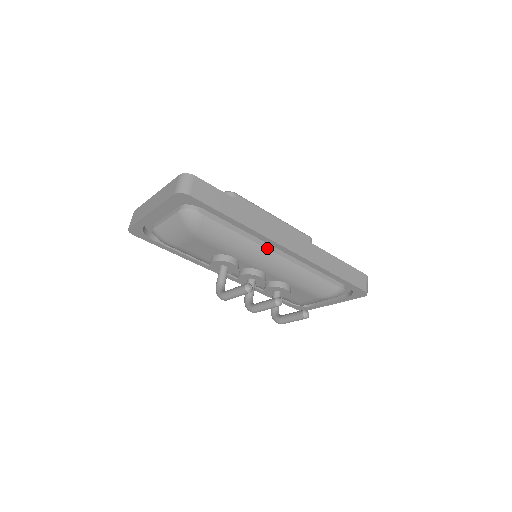
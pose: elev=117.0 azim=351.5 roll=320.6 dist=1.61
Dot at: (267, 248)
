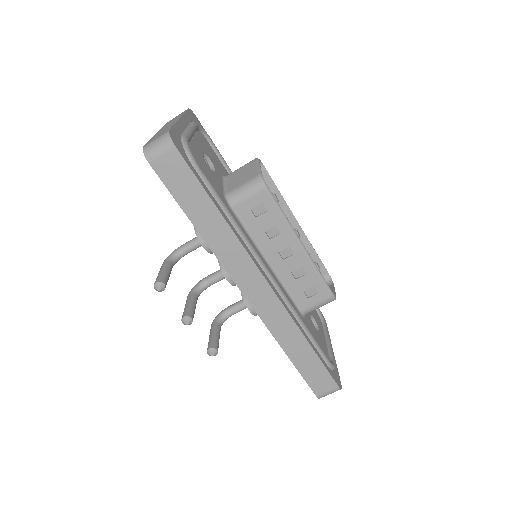
Dot at: occluded
